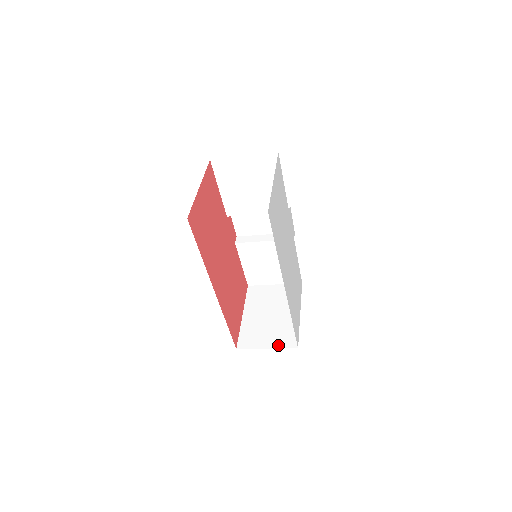
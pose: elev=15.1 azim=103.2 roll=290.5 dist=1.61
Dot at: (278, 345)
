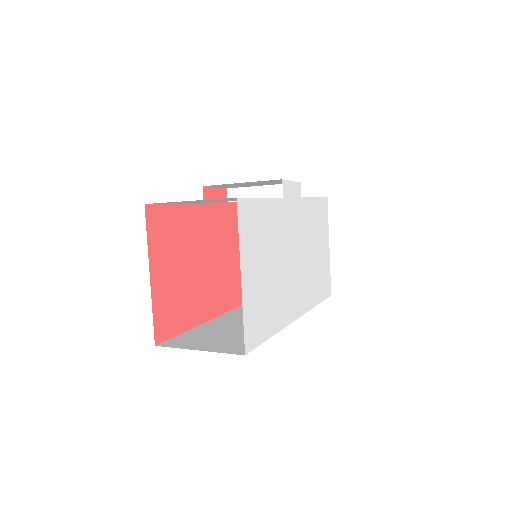
Dot at: occluded
